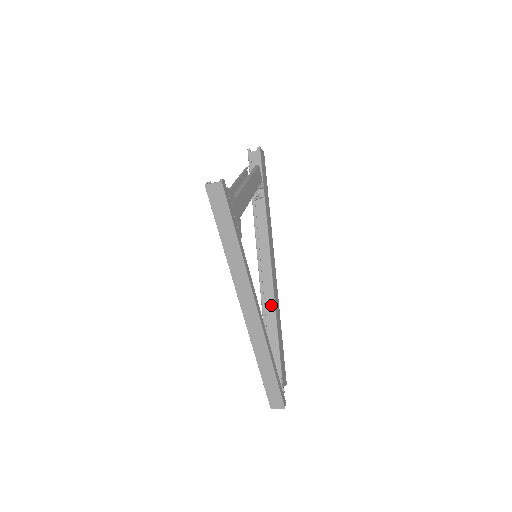
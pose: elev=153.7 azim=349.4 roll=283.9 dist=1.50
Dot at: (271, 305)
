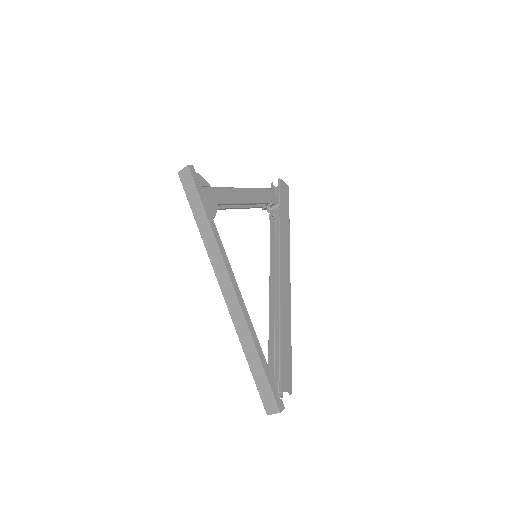
Dot at: occluded
